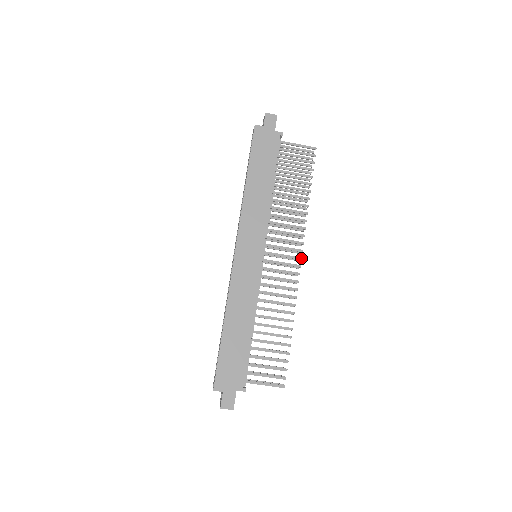
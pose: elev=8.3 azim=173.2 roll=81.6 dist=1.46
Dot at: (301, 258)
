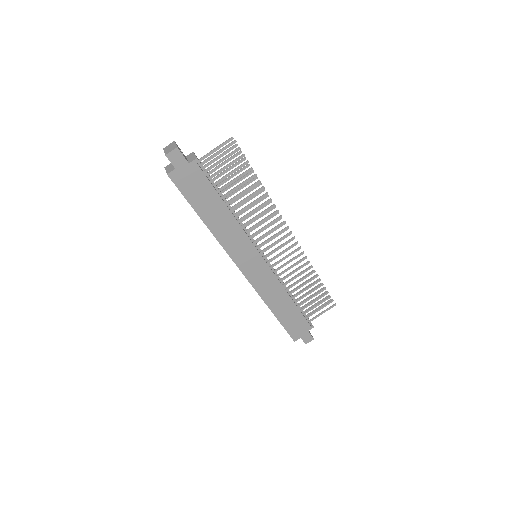
Dot at: (291, 233)
